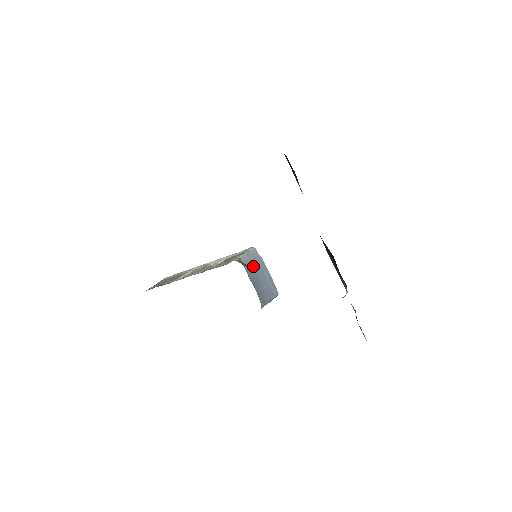
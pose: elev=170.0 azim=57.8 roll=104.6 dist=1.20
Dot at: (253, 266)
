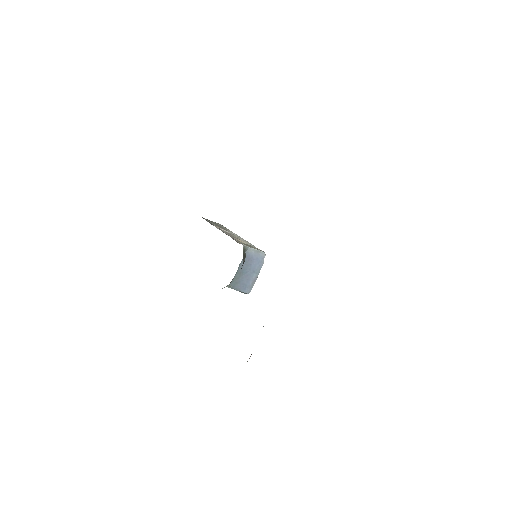
Dot at: (252, 261)
